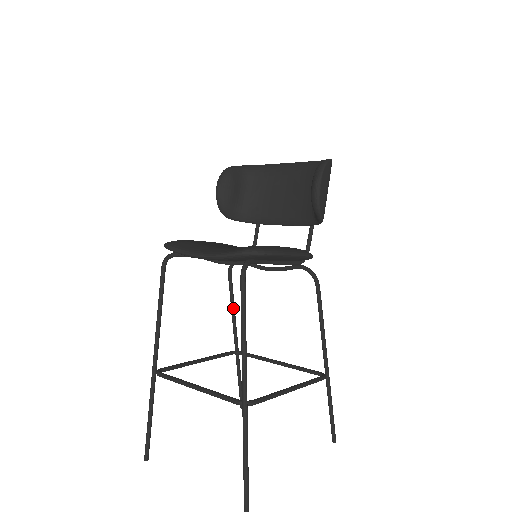
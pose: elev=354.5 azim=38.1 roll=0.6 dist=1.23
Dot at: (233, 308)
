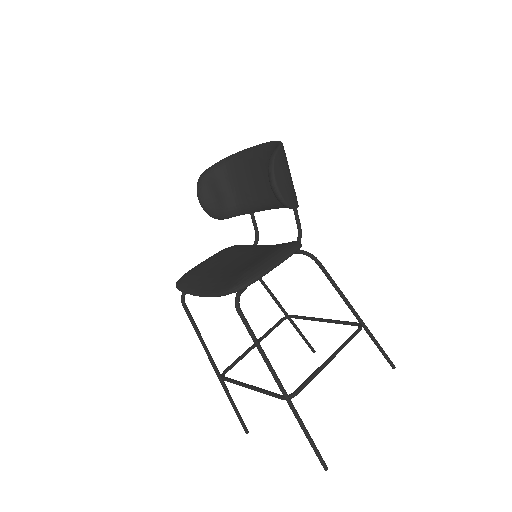
Dot at: (266, 287)
